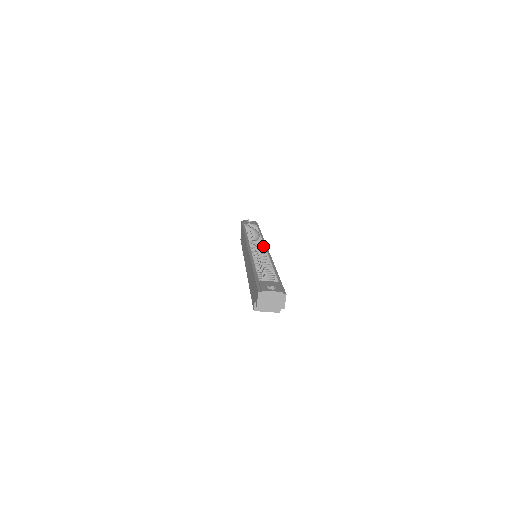
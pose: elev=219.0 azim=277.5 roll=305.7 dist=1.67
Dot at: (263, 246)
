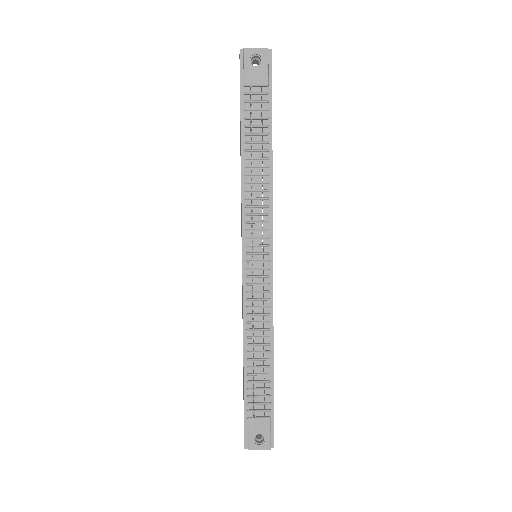
Dot at: (266, 254)
